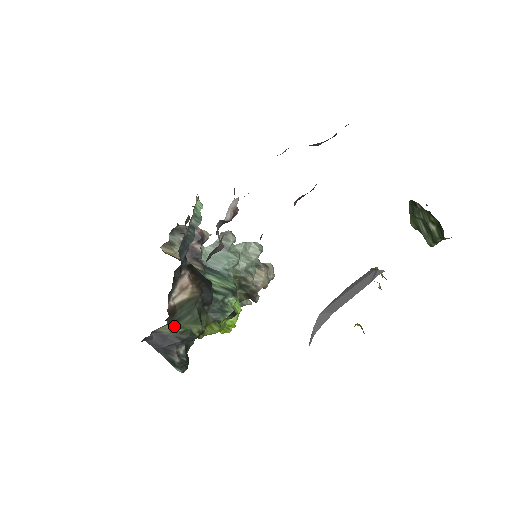
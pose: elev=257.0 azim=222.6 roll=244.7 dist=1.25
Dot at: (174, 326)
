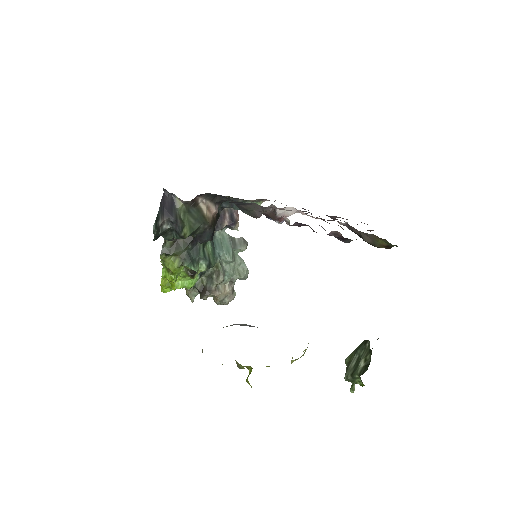
Dot at: (183, 210)
